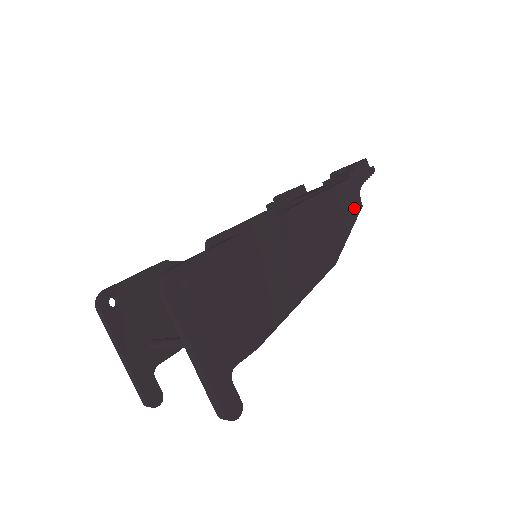
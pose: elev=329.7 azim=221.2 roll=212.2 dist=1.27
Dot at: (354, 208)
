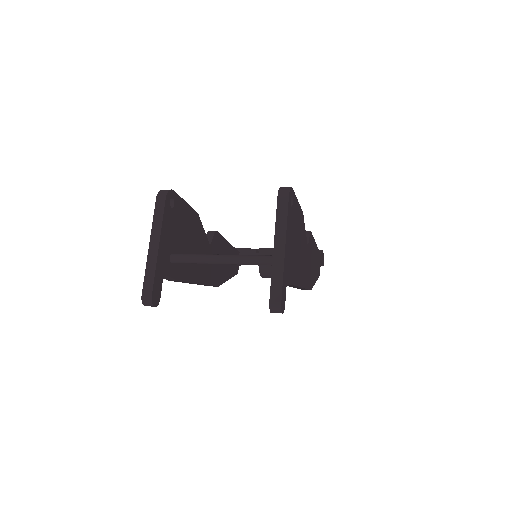
Dot at: (318, 272)
